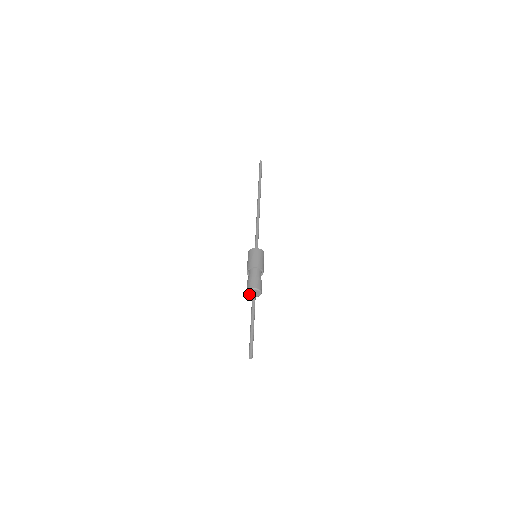
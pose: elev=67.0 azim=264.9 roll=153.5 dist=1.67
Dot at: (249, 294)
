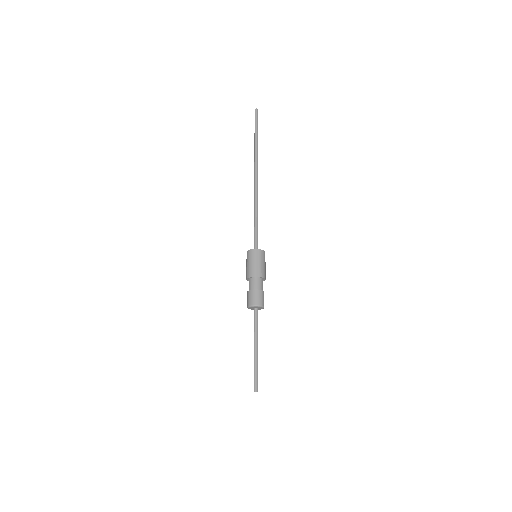
Dot at: (252, 309)
